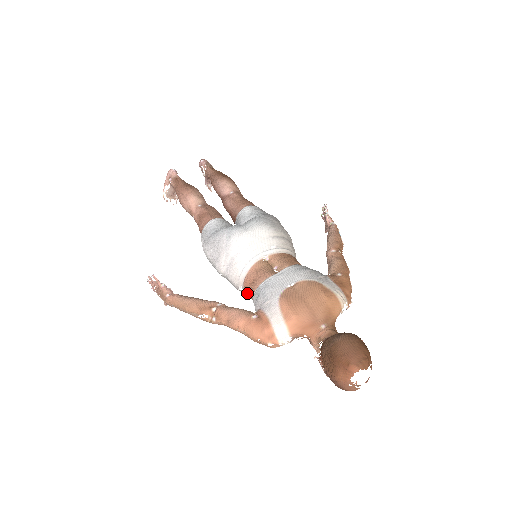
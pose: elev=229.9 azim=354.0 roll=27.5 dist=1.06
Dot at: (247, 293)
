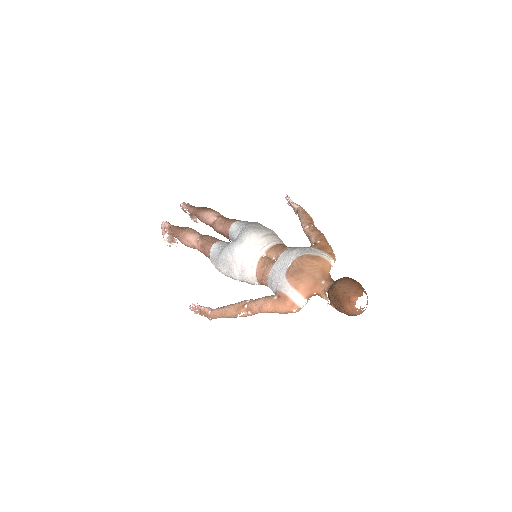
Dot at: (262, 284)
